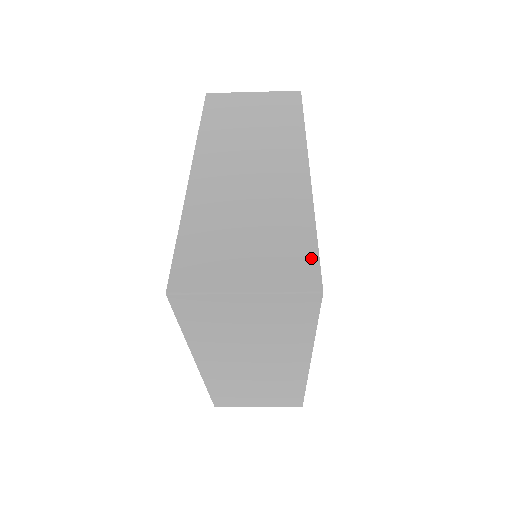
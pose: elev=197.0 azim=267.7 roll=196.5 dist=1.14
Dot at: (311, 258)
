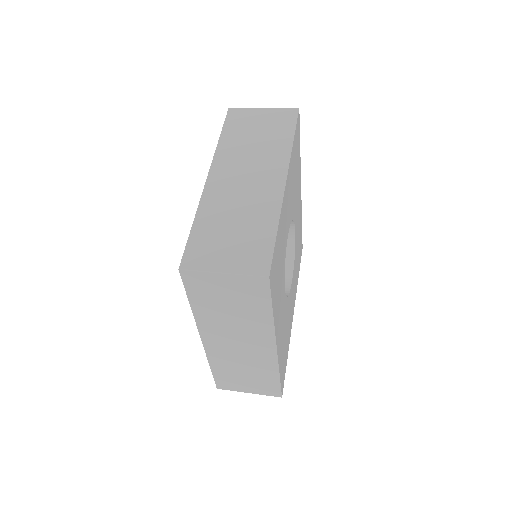
Dot at: (277, 388)
